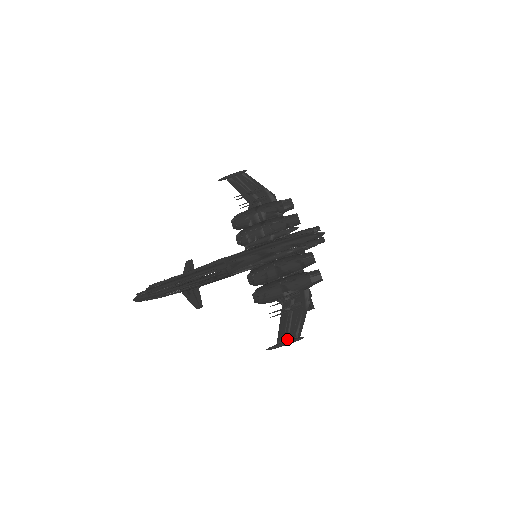
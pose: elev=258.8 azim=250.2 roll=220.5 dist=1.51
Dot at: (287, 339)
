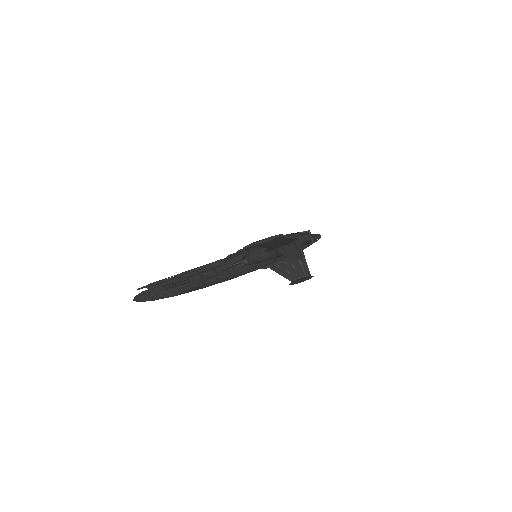
Dot at: (266, 240)
